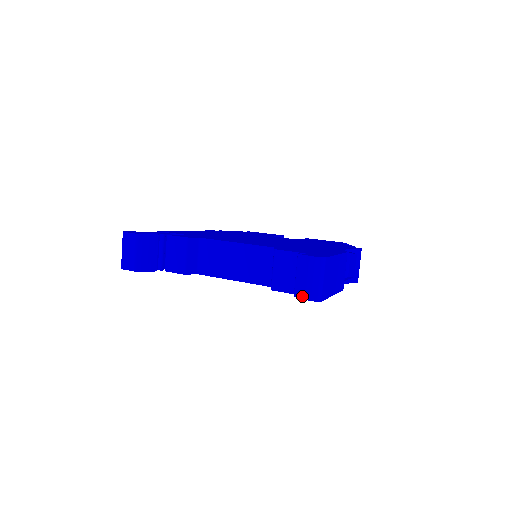
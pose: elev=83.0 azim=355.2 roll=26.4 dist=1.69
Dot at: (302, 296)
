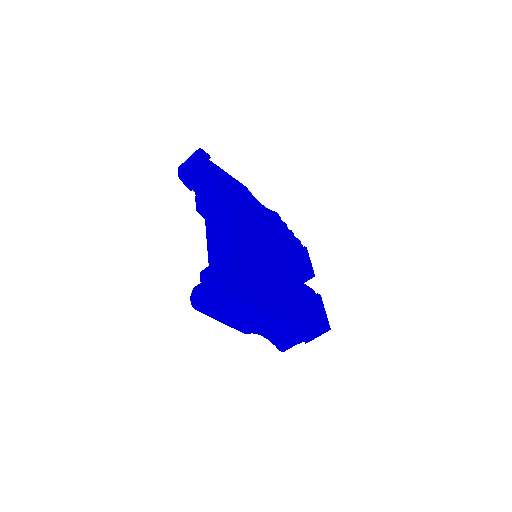
Dot at: (193, 293)
